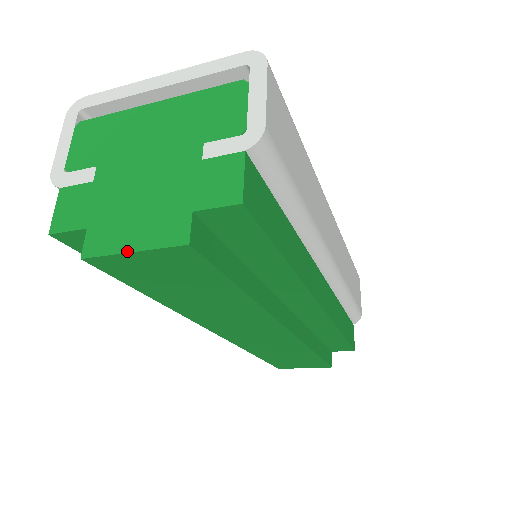
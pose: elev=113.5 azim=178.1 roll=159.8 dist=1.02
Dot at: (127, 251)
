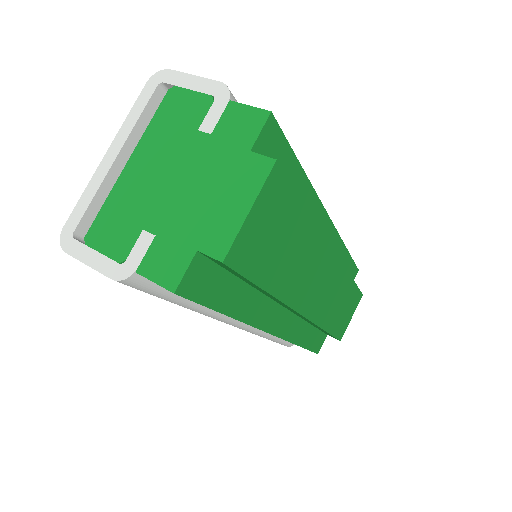
Dot at: (246, 215)
